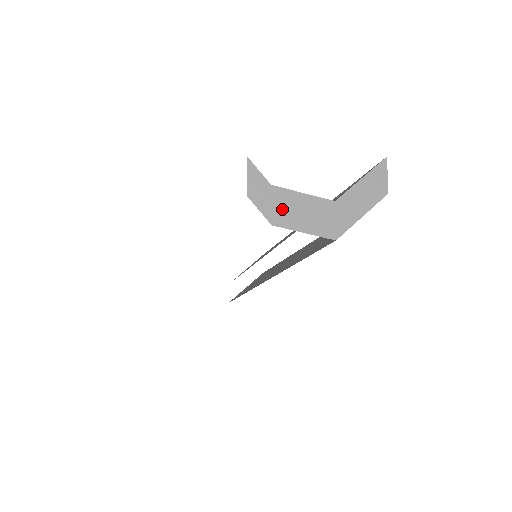
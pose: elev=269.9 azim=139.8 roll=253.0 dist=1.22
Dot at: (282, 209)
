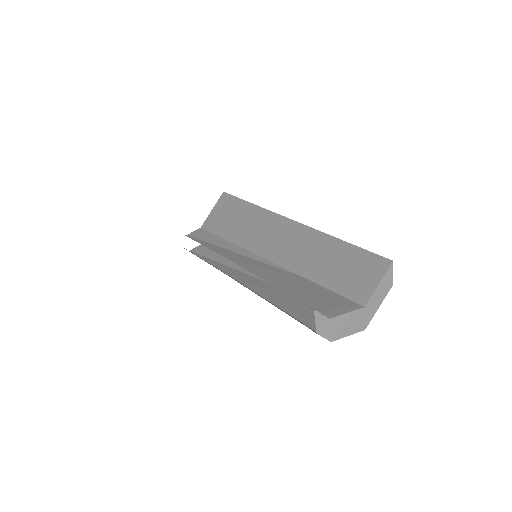
Dot at: (336, 329)
